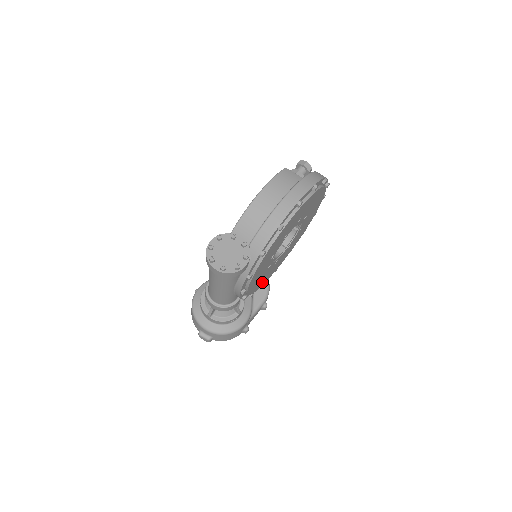
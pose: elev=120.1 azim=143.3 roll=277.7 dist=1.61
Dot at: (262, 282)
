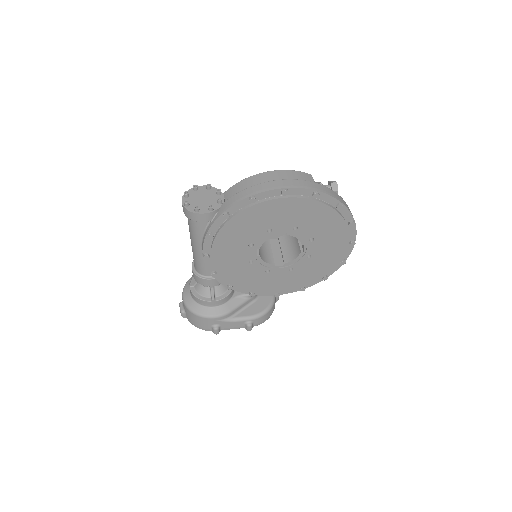
Dot at: (246, 283)
